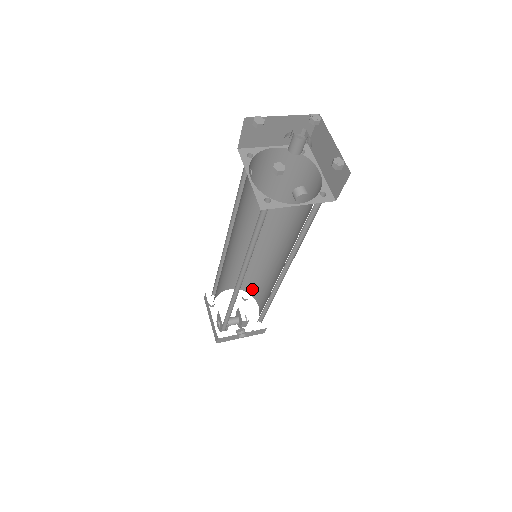
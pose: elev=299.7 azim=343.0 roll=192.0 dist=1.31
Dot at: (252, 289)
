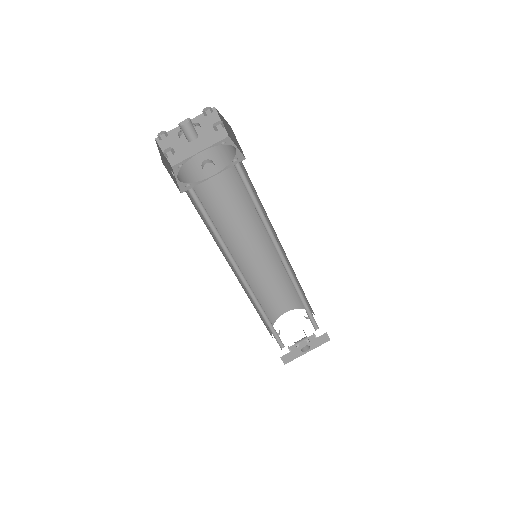
Dot at: occluded
